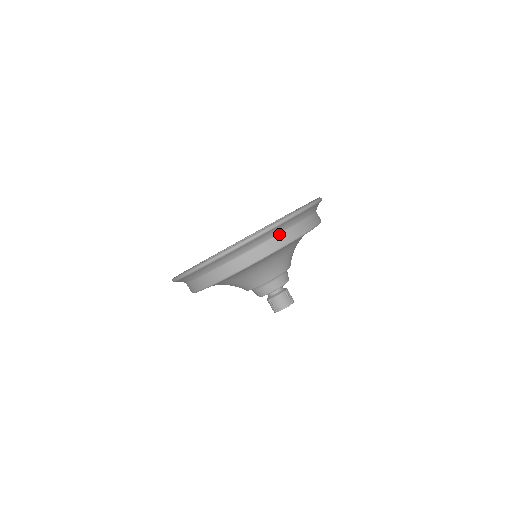
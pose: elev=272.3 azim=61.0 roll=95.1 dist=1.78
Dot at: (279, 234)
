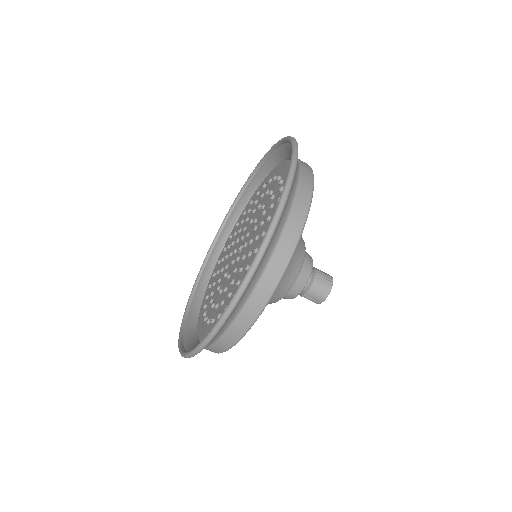
Dot at: (277, 244)
